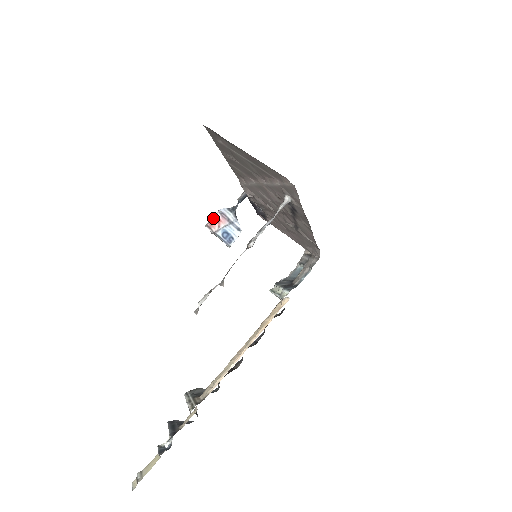
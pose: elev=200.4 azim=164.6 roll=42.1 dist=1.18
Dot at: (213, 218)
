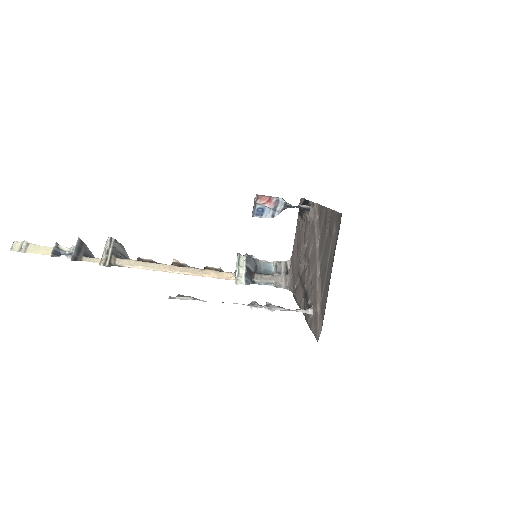
Dot at: (268, 197)
